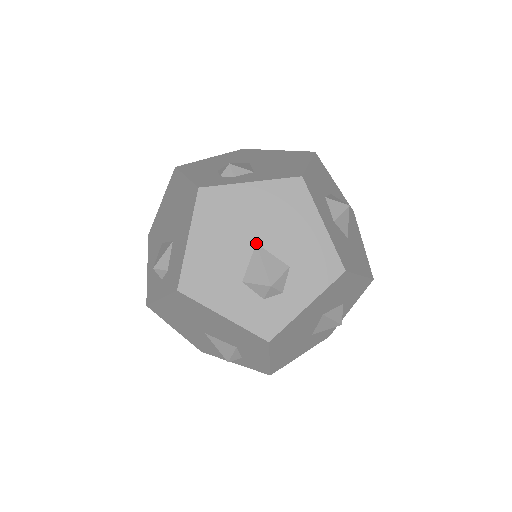
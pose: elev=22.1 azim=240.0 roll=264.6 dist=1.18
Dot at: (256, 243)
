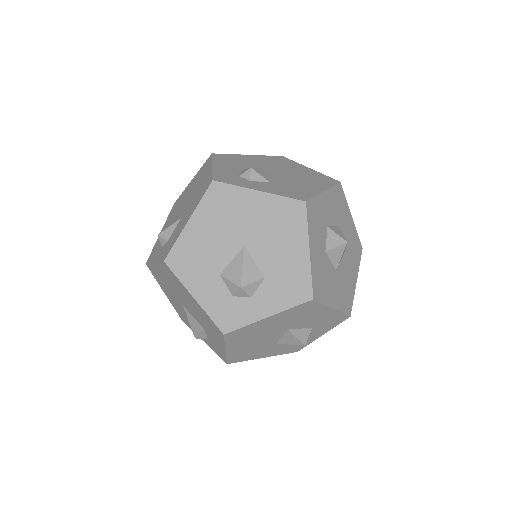
Dot at: (244, 246)
